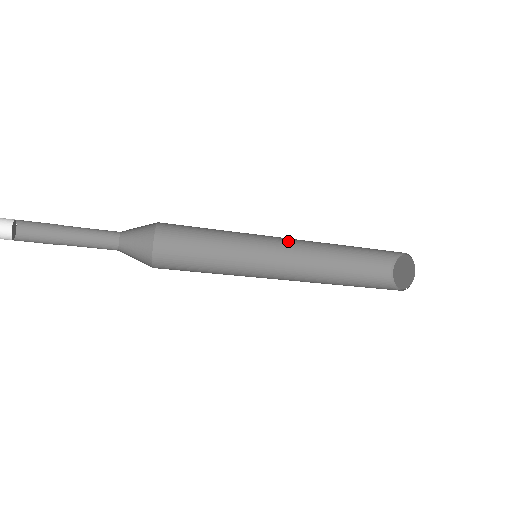
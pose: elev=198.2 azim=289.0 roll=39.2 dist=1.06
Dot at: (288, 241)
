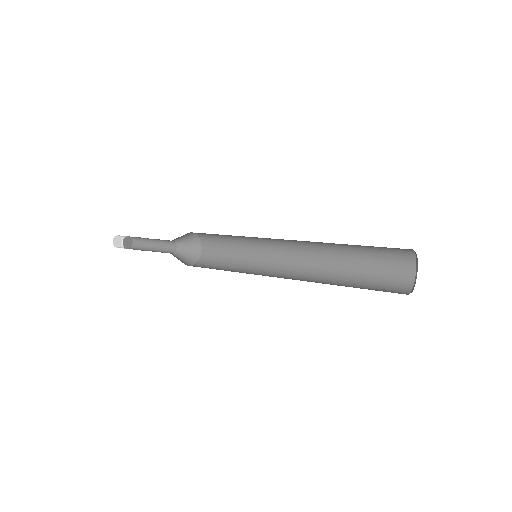
Dot at: (292, 245)
